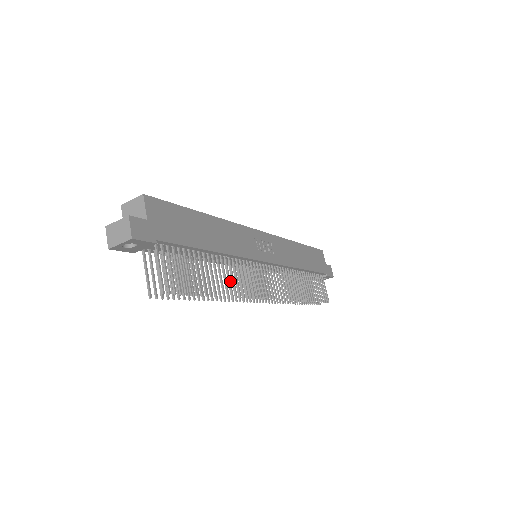
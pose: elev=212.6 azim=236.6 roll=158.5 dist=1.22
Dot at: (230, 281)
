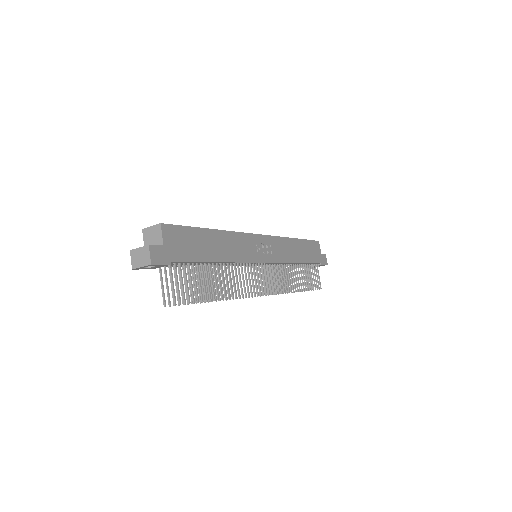
Dot at: (231, 285)
